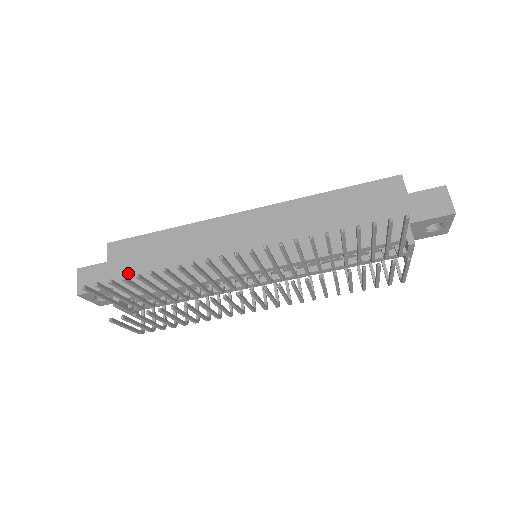
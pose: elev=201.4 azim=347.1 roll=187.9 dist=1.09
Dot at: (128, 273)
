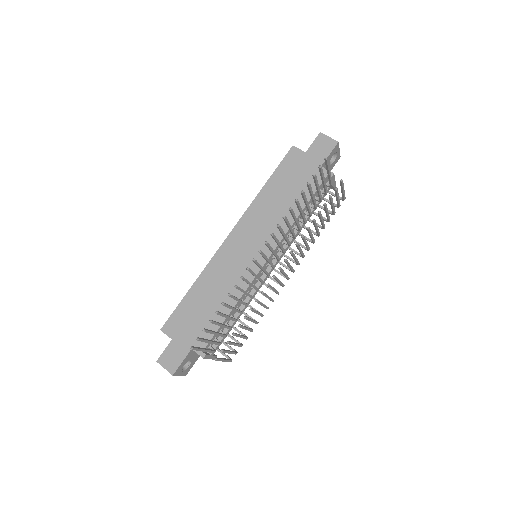
Dot at: (192, 333)
